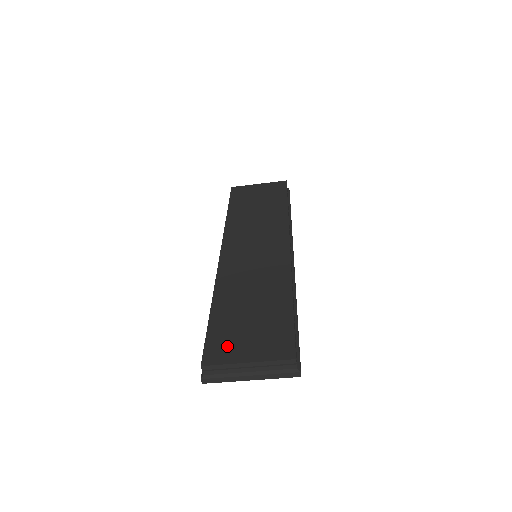
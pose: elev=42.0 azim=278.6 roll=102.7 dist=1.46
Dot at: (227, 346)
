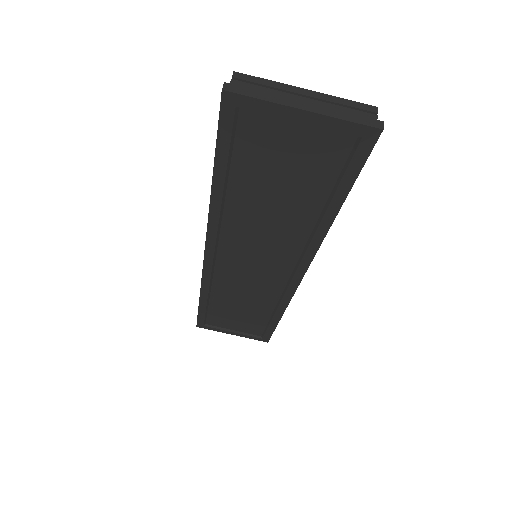
Dot at: occluded
